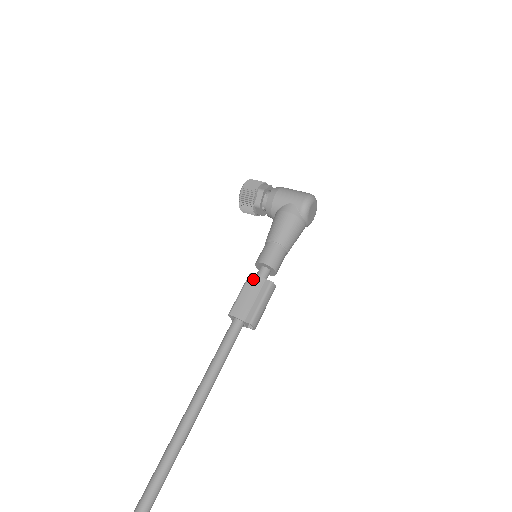
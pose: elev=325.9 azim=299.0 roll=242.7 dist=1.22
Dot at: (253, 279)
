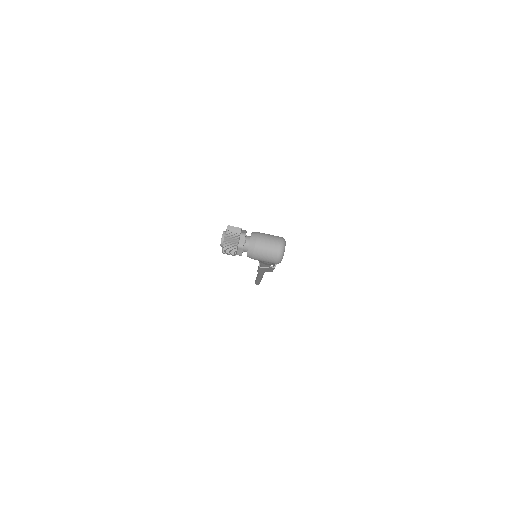
Dot at: occluded
